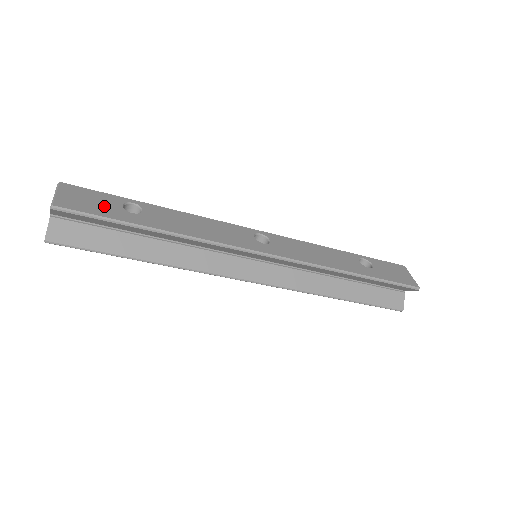
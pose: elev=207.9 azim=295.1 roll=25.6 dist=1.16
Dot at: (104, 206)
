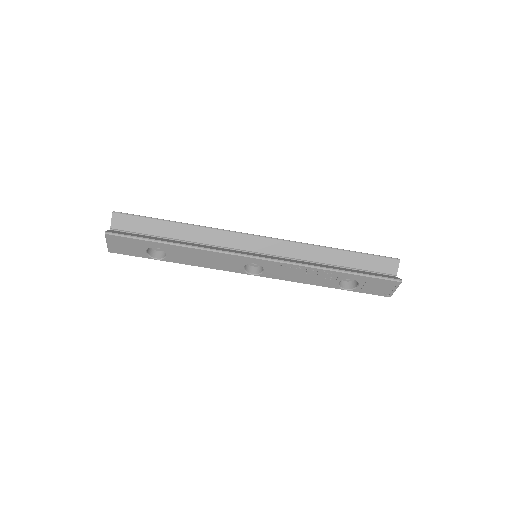
Dot at: occluded
